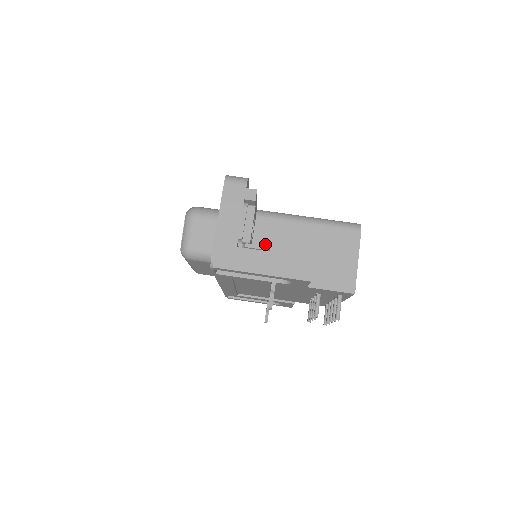
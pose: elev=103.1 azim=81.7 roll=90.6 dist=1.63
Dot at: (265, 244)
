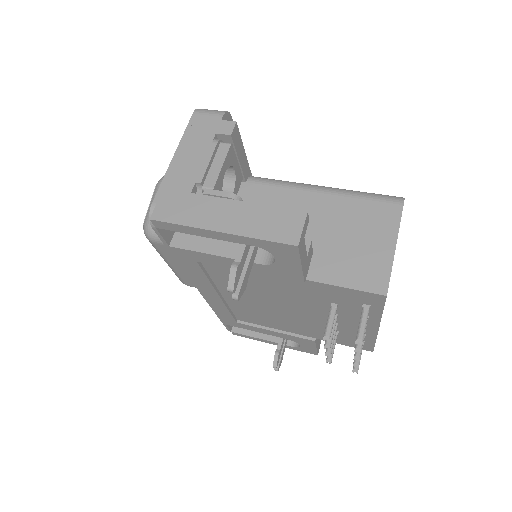
Dot at: occluded
